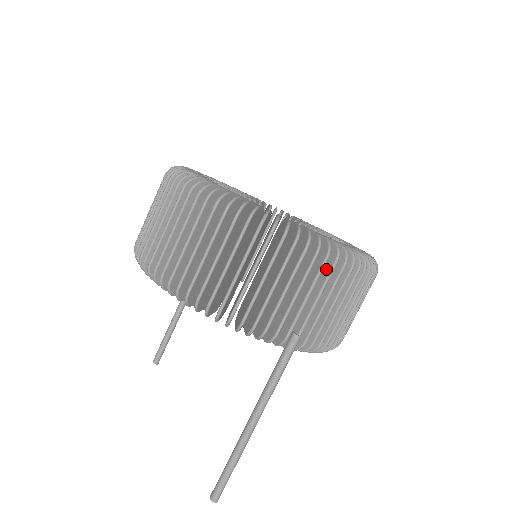
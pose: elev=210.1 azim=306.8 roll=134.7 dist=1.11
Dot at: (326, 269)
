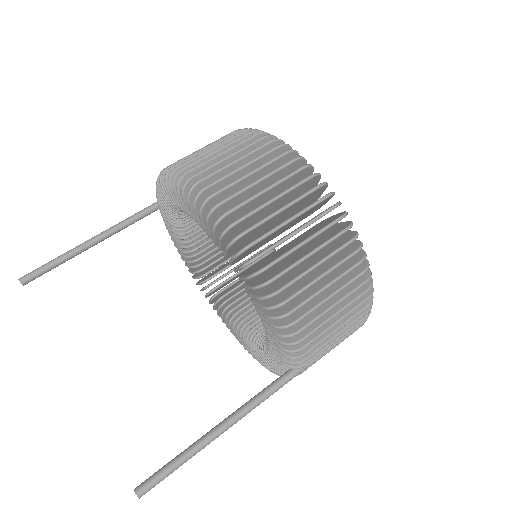
Dot at: occluded
